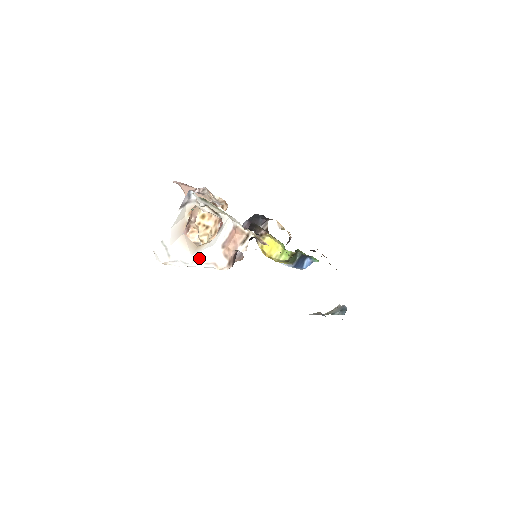
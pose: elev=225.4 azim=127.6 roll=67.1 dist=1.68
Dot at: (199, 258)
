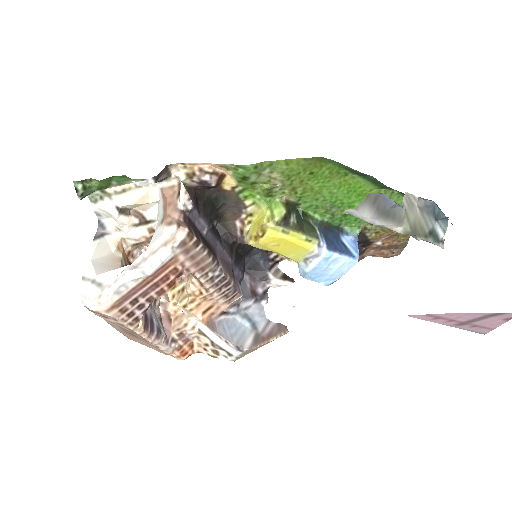
Dot at: (141, 257)
